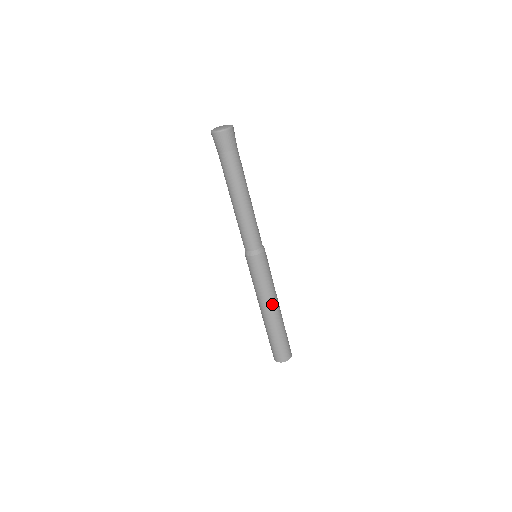
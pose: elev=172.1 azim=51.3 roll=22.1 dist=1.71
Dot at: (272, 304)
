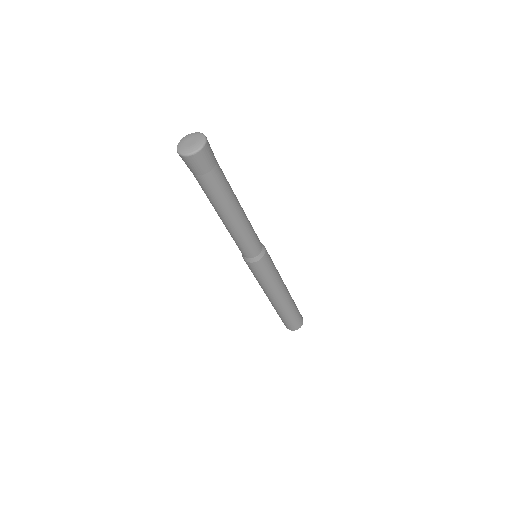
Dot at: (269, 296)
